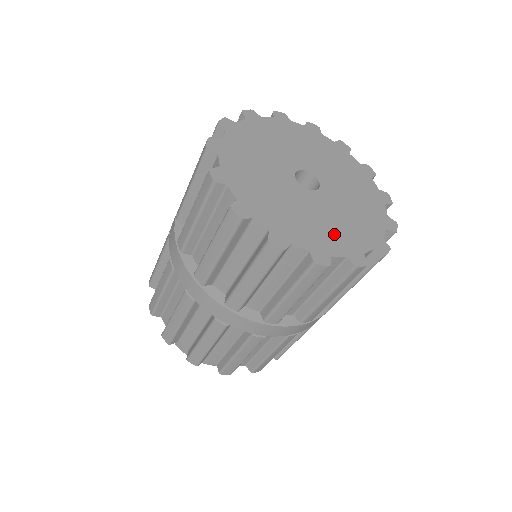
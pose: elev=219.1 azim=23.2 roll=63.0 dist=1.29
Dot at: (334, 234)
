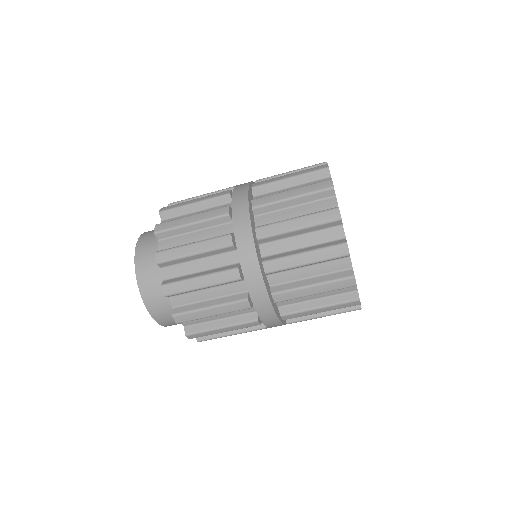
Dot at: occluded
